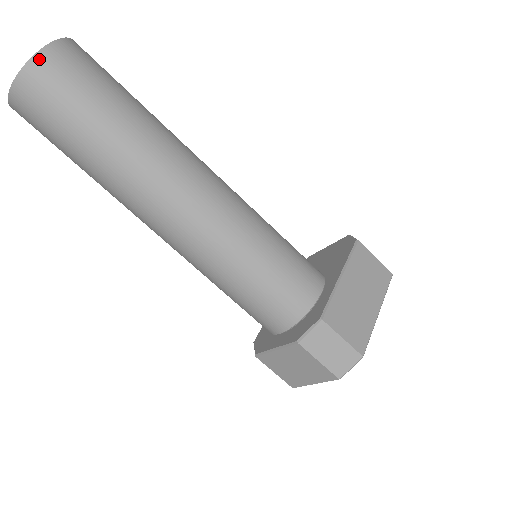
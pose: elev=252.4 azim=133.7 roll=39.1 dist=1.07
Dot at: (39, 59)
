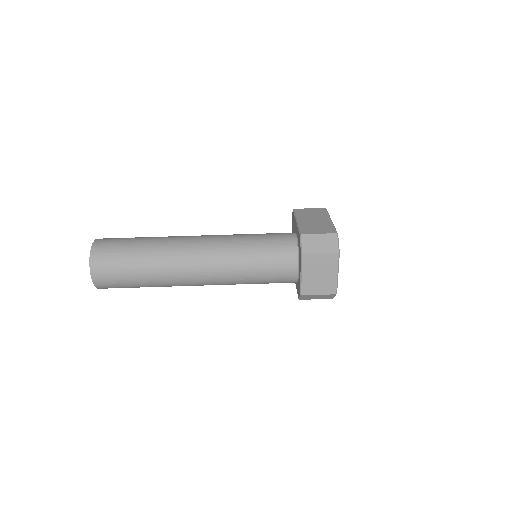
Dot at: (94, 248)
